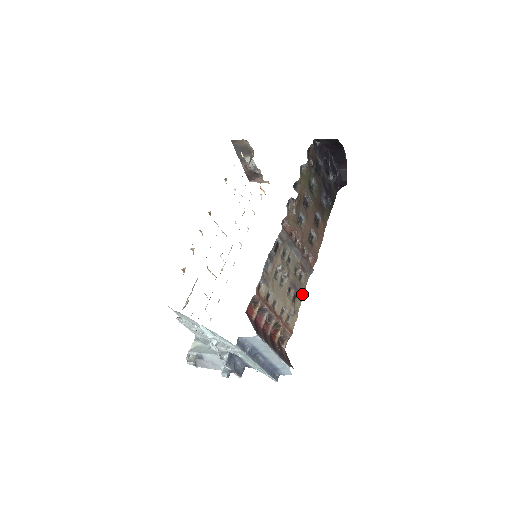
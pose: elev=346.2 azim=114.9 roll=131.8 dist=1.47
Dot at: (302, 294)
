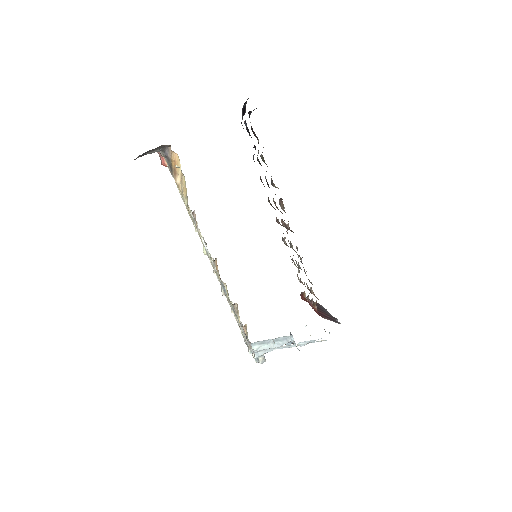
Dot at: occluded
